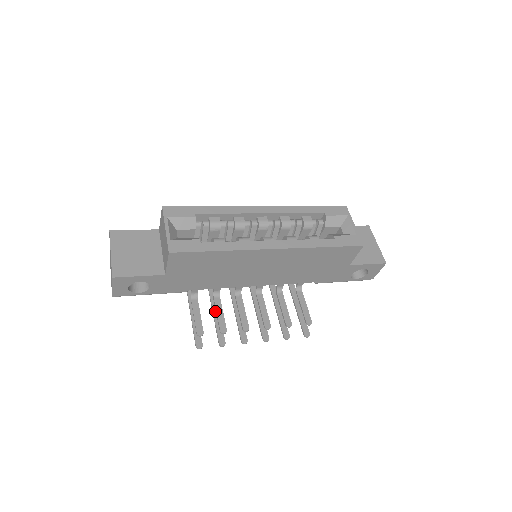
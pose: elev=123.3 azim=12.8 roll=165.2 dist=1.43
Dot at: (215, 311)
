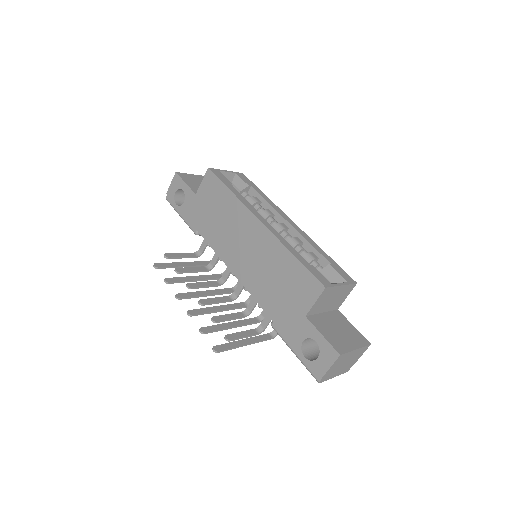
Dot at: (195, 277)
